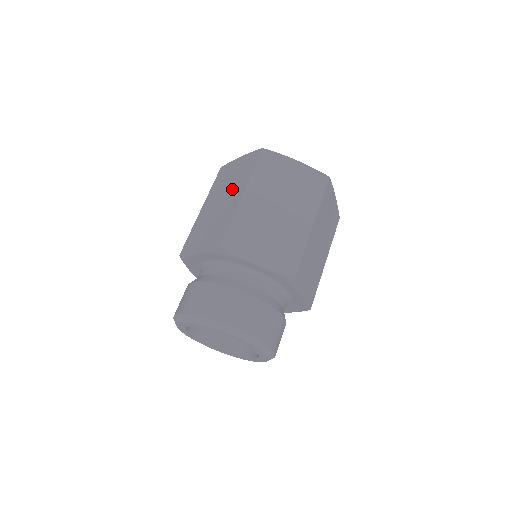
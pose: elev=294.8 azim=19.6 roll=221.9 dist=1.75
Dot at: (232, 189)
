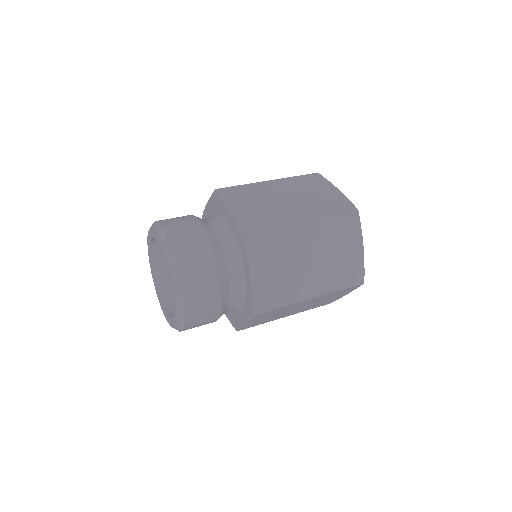
Dot at: occluded
